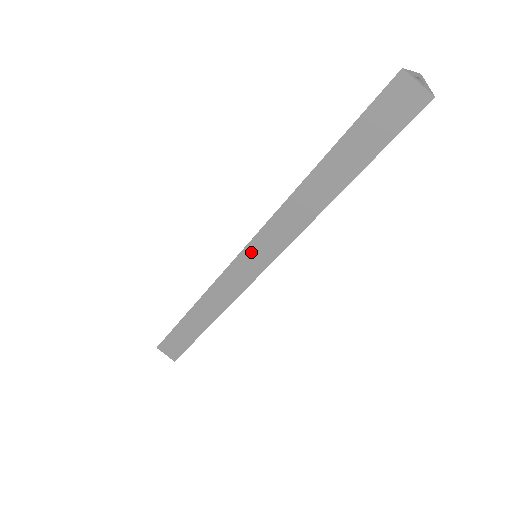
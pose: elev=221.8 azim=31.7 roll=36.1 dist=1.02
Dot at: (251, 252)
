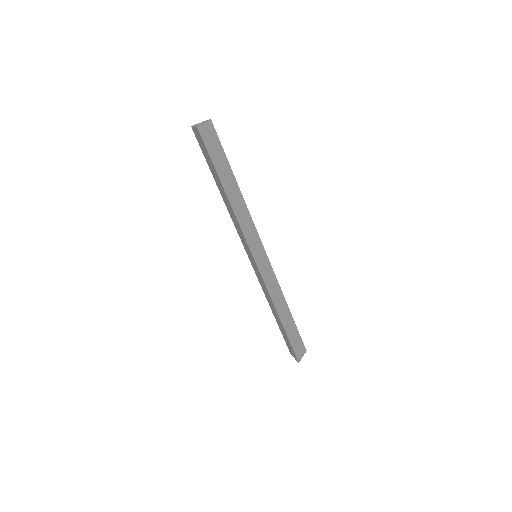
Dot at: (248, 254)
